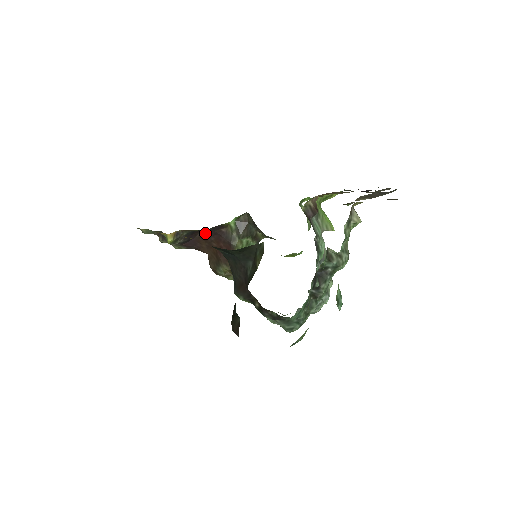
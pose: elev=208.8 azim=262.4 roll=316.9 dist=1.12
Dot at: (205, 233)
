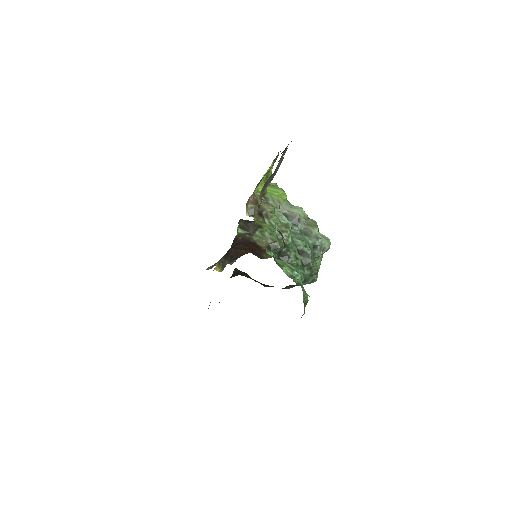
Dot at: (234, 247)
